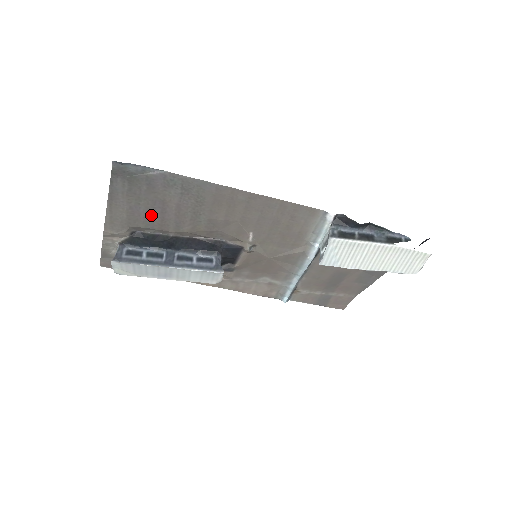
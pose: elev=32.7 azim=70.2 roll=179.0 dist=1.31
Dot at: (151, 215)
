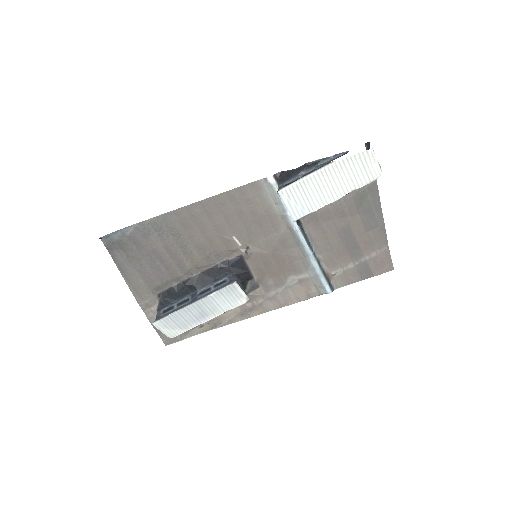
Dot at: (157, 269)
